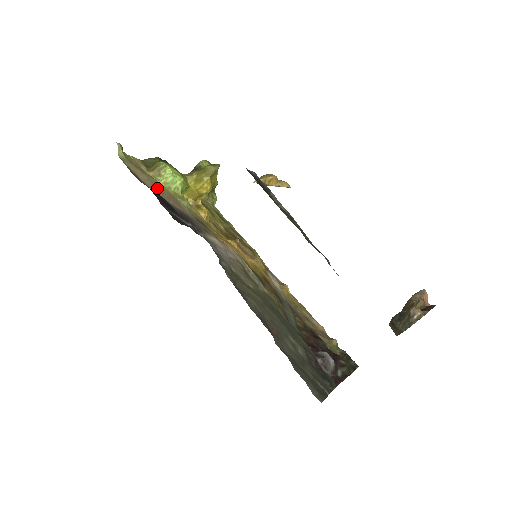
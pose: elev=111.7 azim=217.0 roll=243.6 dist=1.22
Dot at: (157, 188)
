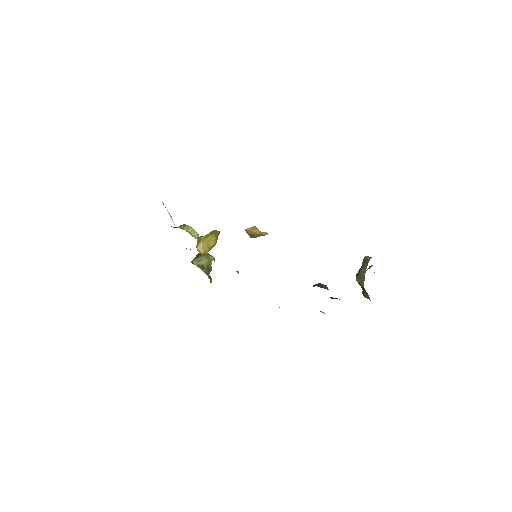
Dot at: occluded
